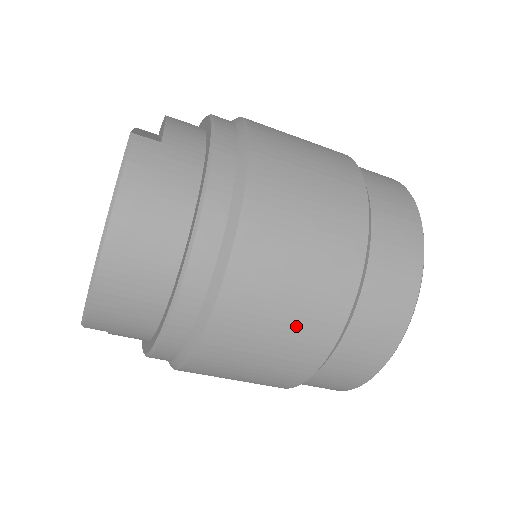
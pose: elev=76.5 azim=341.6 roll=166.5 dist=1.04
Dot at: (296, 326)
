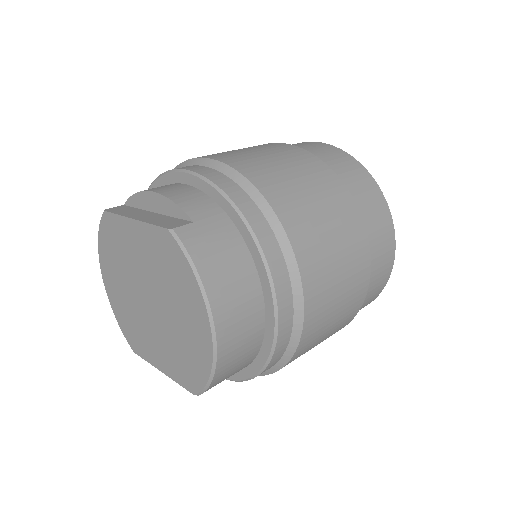
Dot at: (348, 293)
